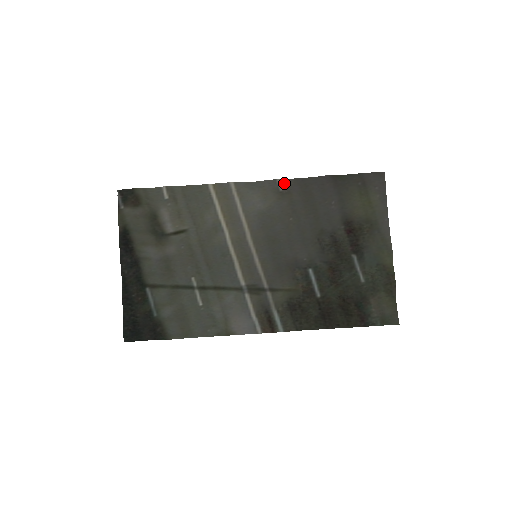
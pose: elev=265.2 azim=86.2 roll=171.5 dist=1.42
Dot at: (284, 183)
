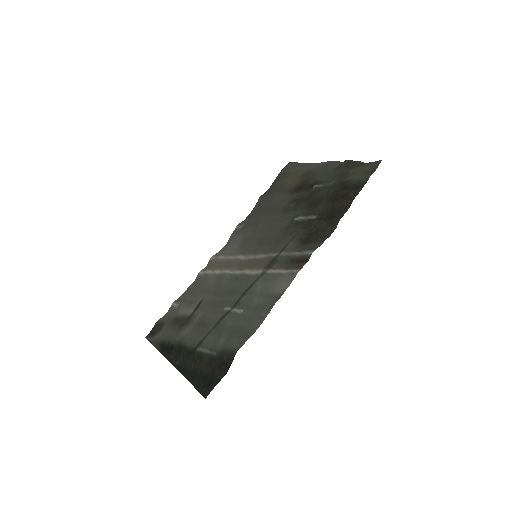
Dot at: (241, 225)
